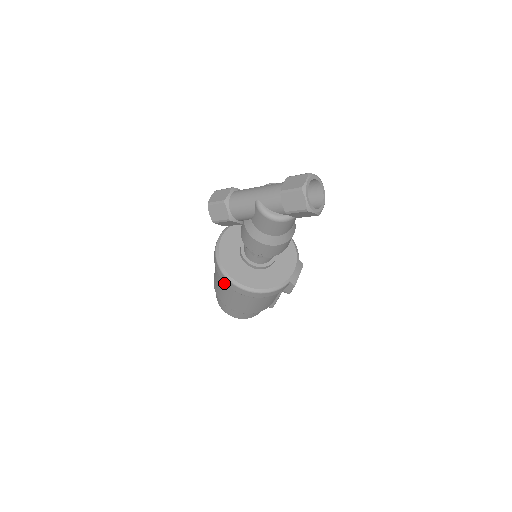
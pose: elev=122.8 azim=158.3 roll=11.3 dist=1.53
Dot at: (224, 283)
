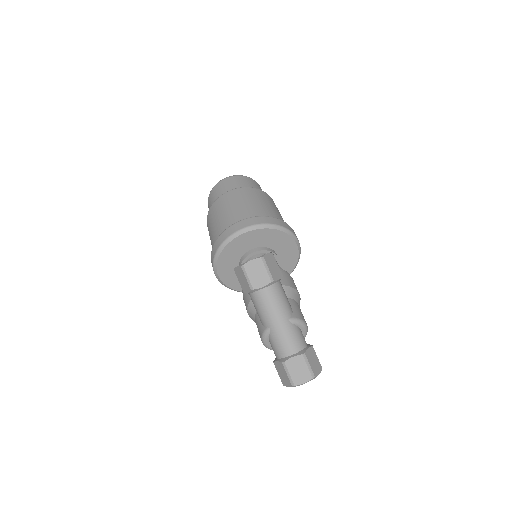
Dot at: occluded
